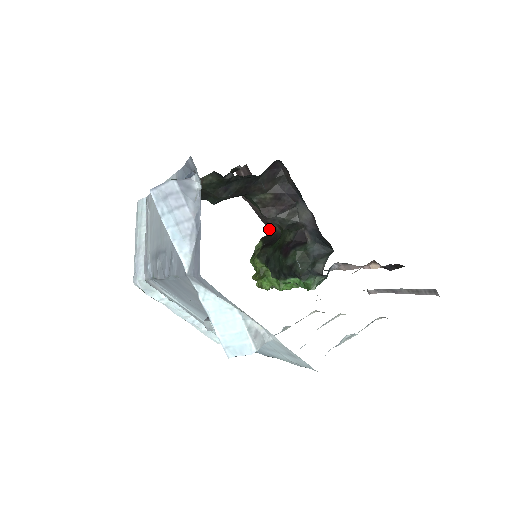
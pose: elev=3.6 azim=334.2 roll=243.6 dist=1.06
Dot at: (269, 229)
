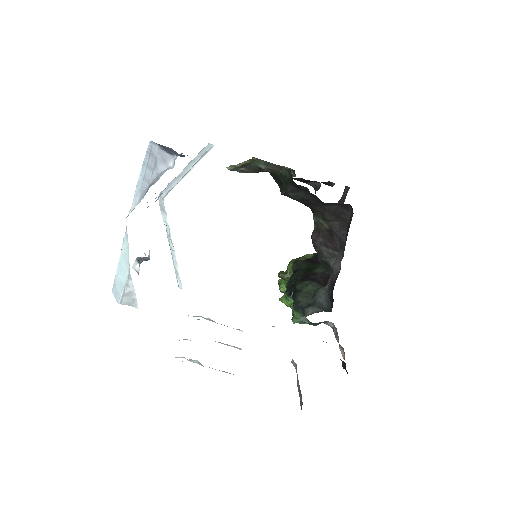
Dot at: occluded
